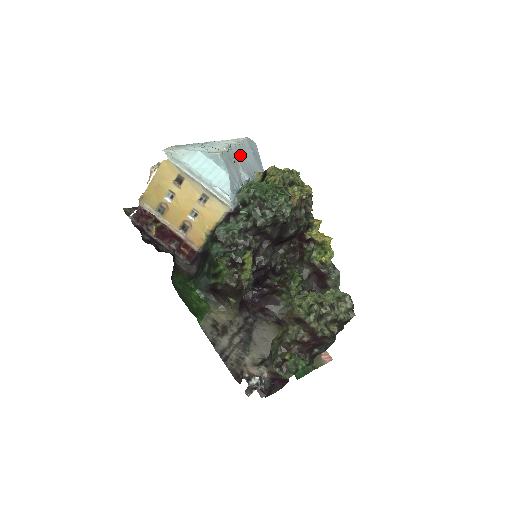
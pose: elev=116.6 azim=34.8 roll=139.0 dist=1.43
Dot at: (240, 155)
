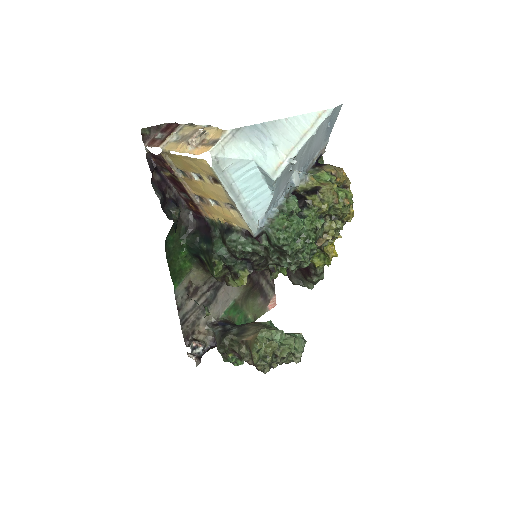
Dot at: (306, 150)
